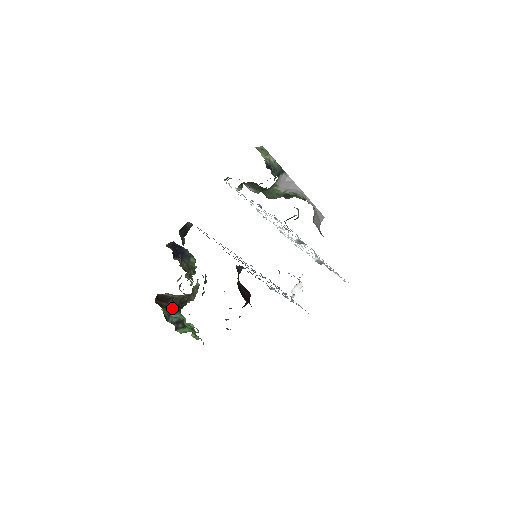
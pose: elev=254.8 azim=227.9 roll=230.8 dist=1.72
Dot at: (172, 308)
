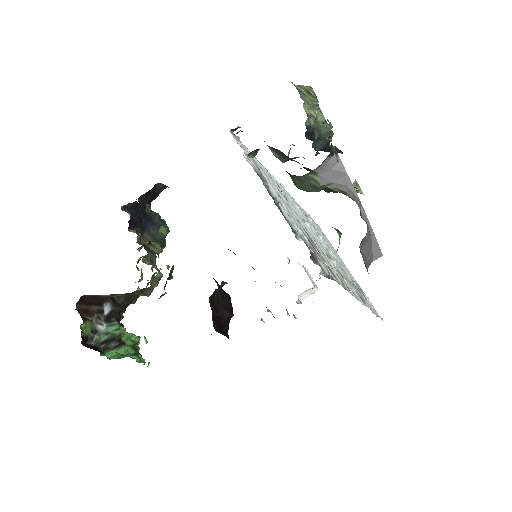
Dot at: (107, 313)
